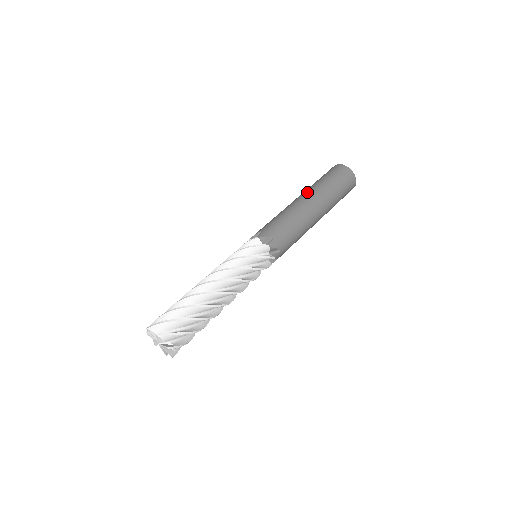
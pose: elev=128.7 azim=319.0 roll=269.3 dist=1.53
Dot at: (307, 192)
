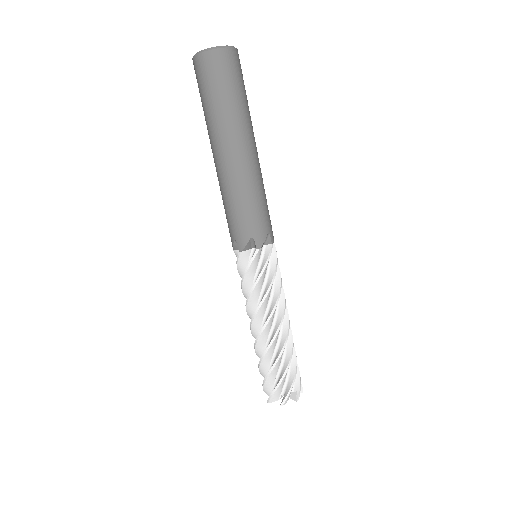
Dot at: (215, 143)
